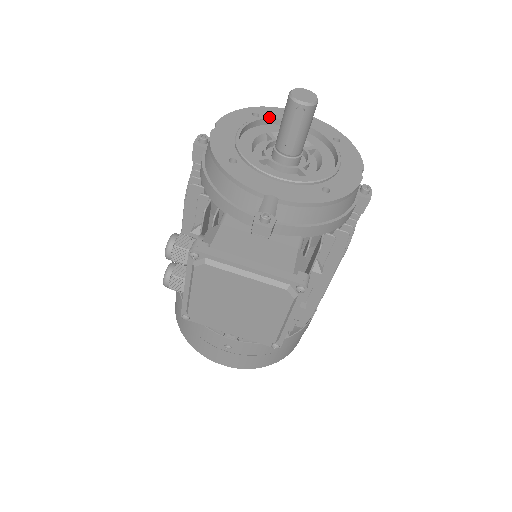
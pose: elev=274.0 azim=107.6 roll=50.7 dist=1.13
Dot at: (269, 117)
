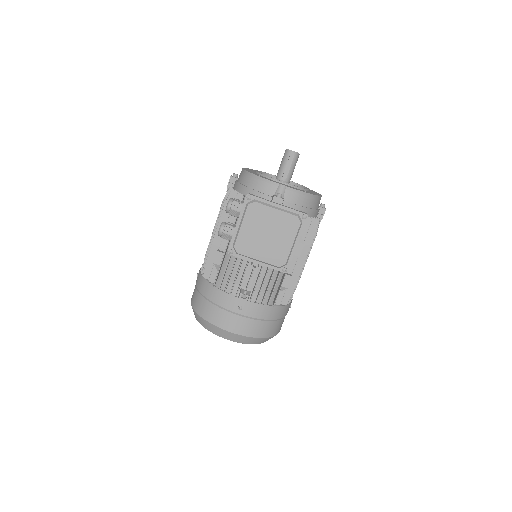
Dot at: (268, 173)
